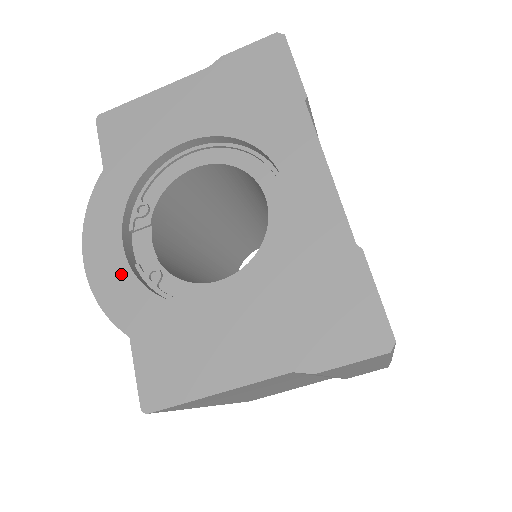
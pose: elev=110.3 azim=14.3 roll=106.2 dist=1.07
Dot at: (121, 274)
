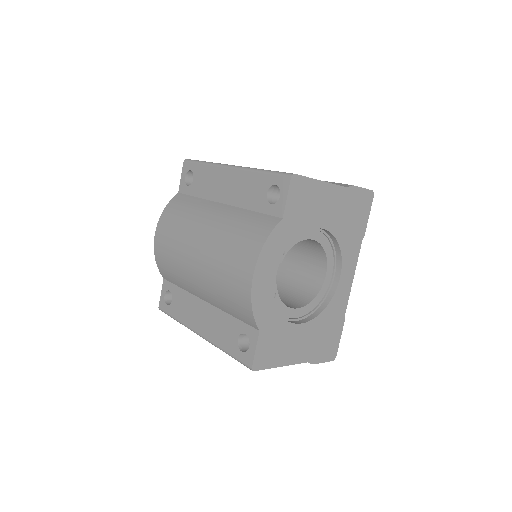
Dot at: (268, 293)
